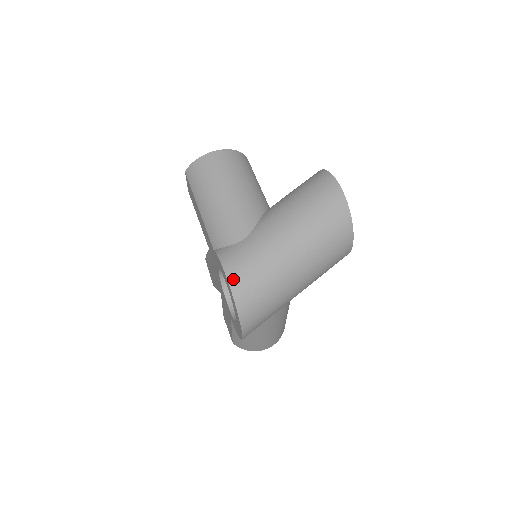
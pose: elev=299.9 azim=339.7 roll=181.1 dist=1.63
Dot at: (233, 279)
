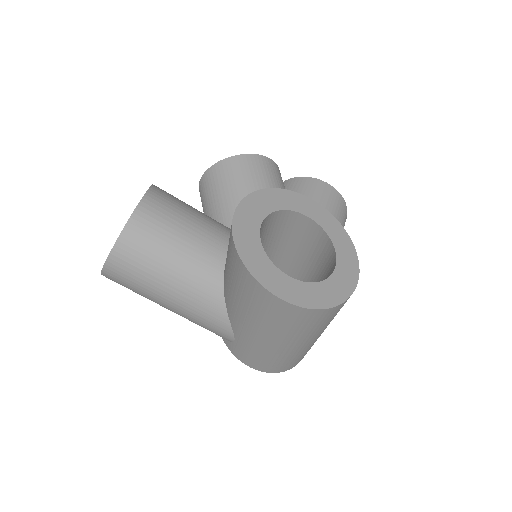
Dot at: (260, 369)
